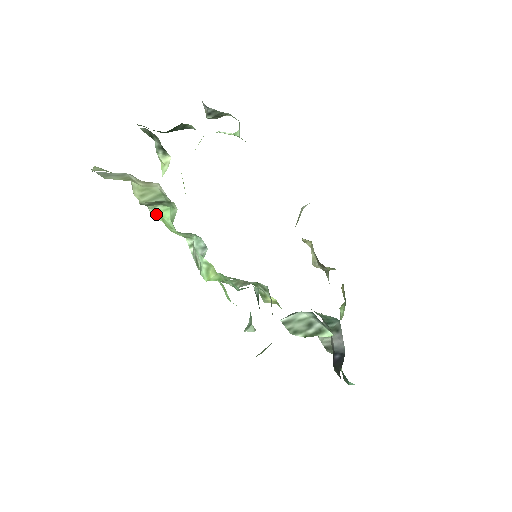
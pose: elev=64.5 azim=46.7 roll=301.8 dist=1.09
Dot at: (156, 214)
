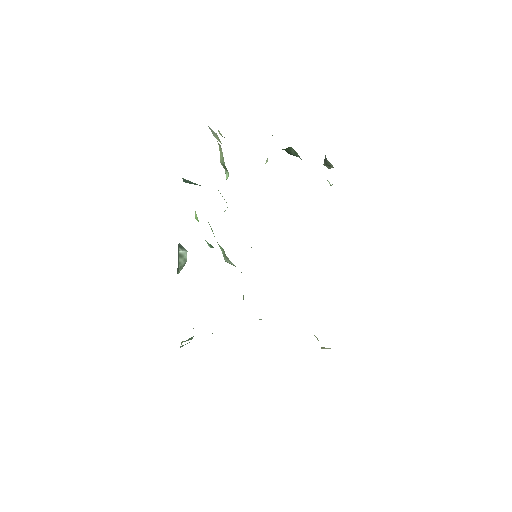
Dot at: occluded
